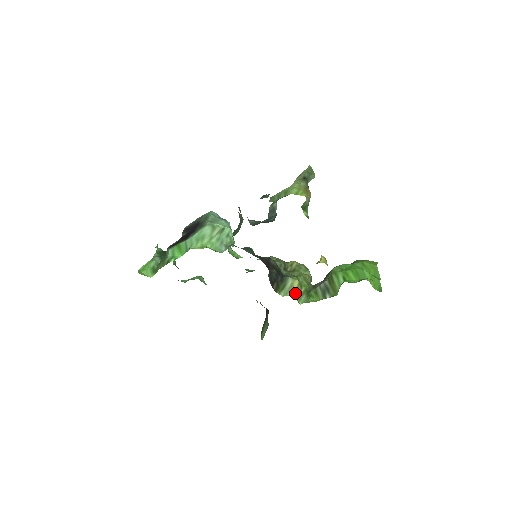
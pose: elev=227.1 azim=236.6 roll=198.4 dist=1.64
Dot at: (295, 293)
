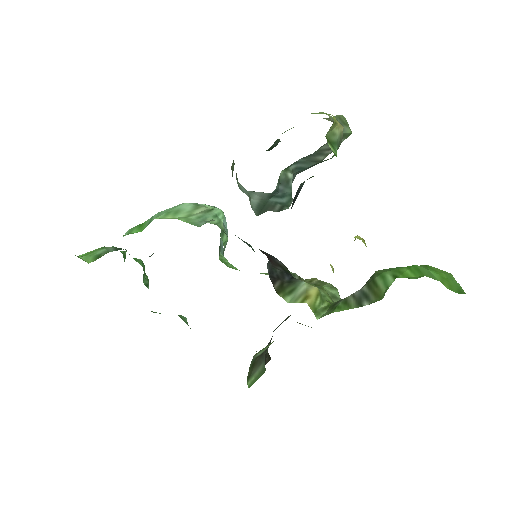
Dot at: (310, 302)
